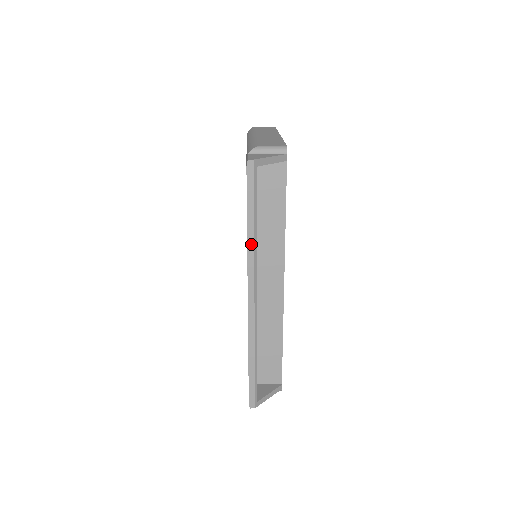
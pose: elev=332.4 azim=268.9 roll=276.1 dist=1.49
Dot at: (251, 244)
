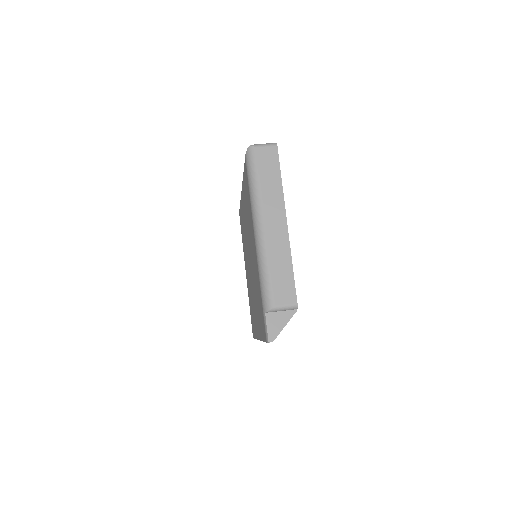
Dot at: occluded
